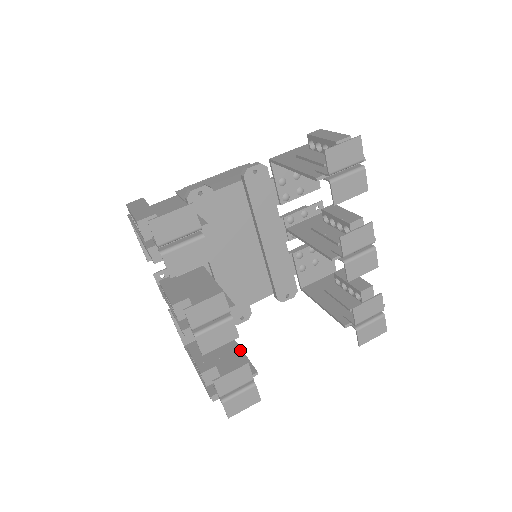
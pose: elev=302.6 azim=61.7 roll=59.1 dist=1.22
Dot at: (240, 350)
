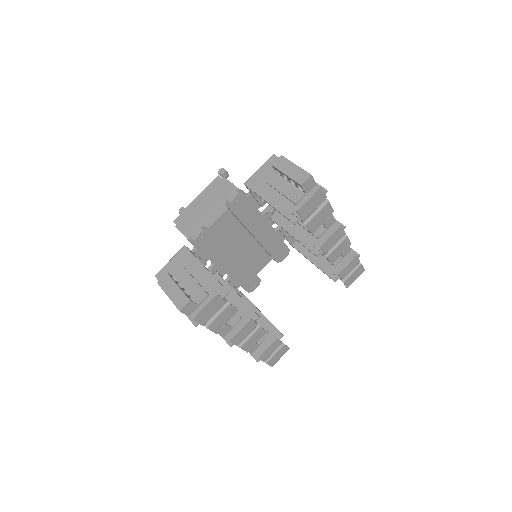
Dot at: (264, 317)
